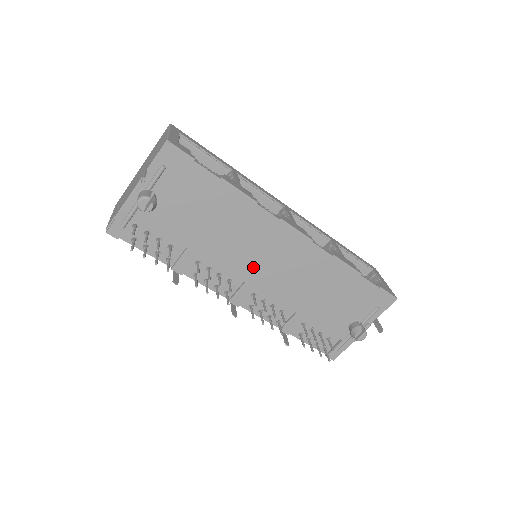
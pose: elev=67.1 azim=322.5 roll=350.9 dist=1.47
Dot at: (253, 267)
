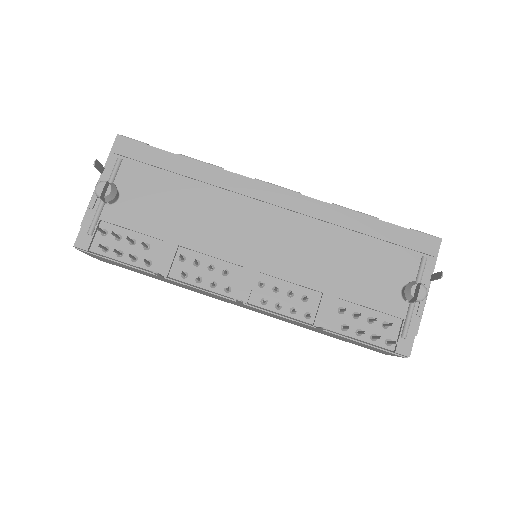
Dot at: (246, 244)
